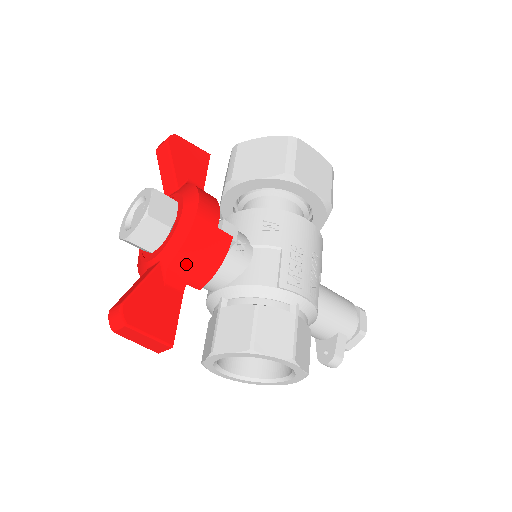
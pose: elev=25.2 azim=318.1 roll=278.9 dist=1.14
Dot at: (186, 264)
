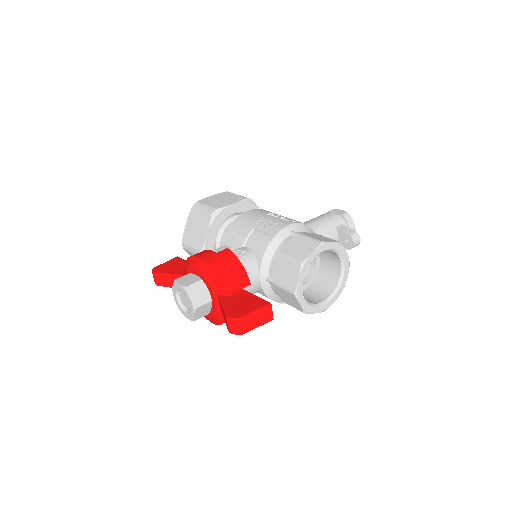
Dot at: (227, 279)
